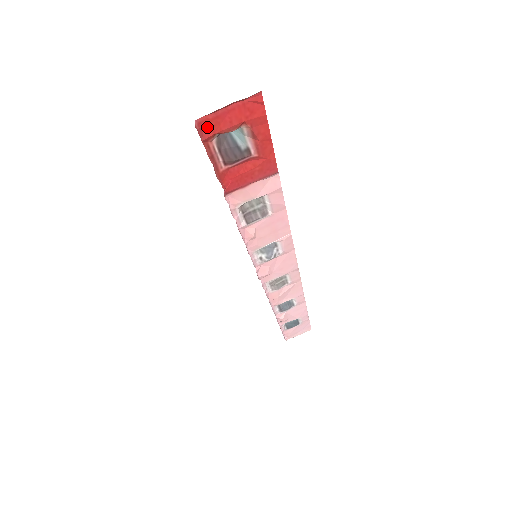
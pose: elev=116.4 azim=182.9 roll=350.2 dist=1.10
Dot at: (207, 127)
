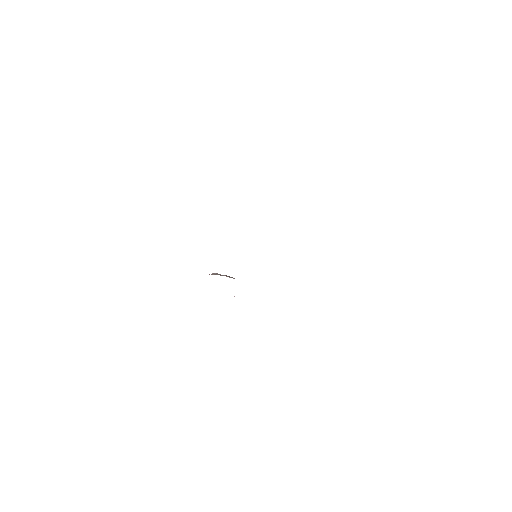
Dot at: occluded
